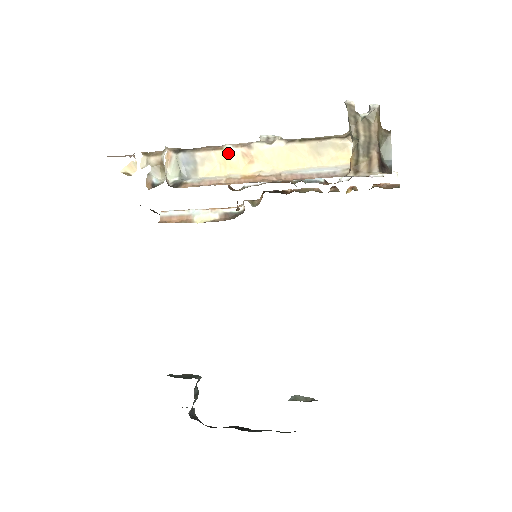
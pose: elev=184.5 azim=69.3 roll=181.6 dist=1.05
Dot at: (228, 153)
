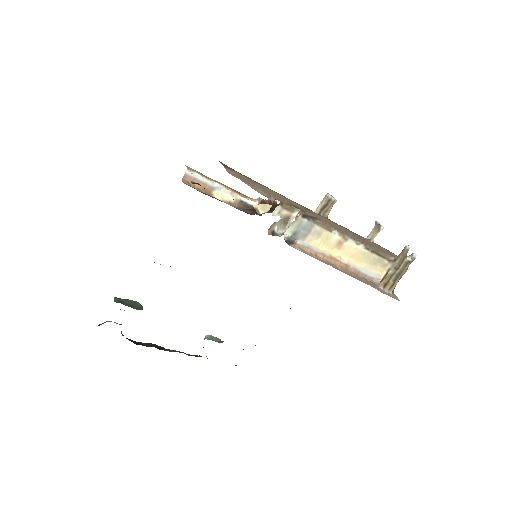
Dot at: (333, 237)
